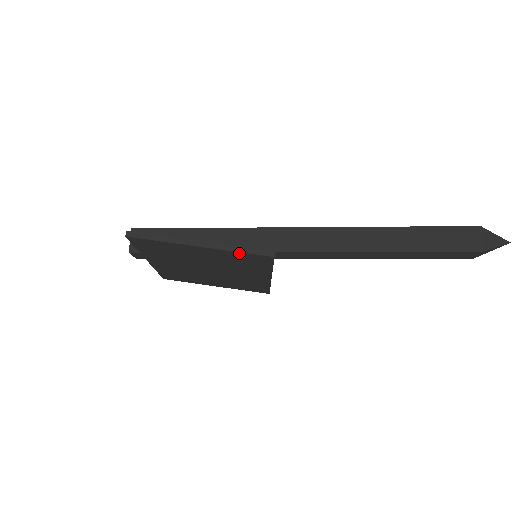
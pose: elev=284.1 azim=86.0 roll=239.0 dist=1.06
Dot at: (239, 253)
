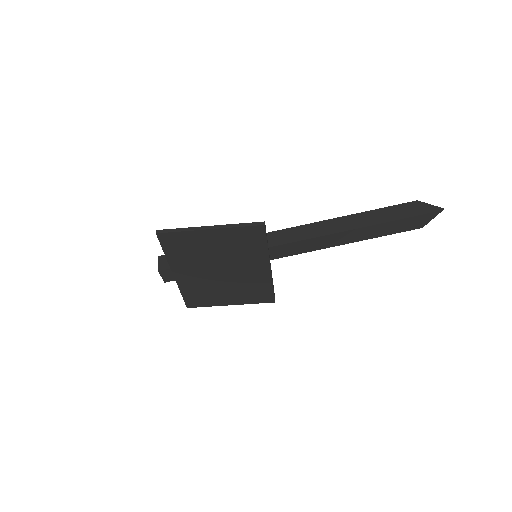
Dot at: (239, 229)
